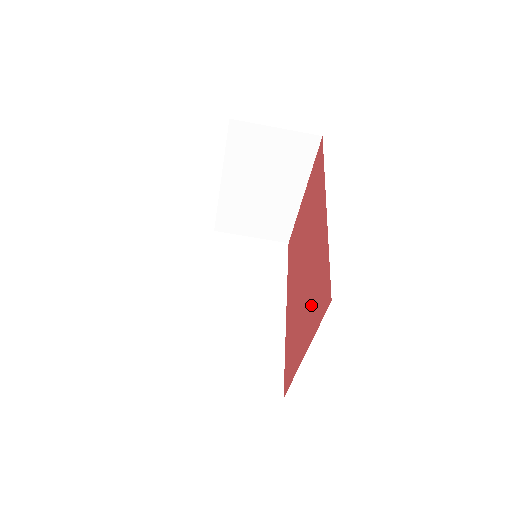
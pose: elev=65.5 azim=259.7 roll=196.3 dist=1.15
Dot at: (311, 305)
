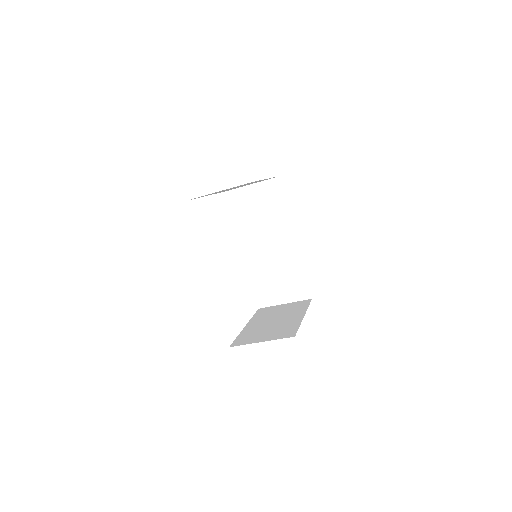
Dot at: occluded
